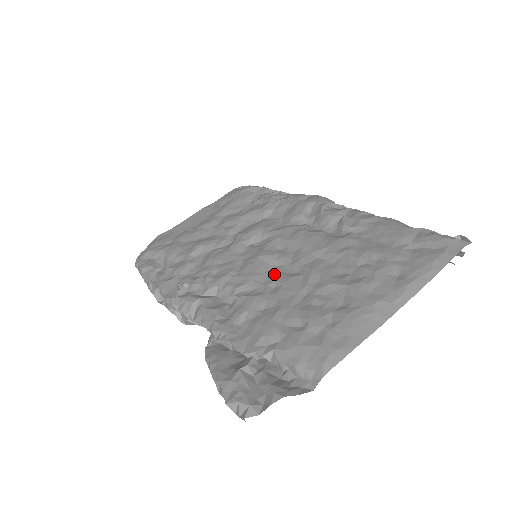
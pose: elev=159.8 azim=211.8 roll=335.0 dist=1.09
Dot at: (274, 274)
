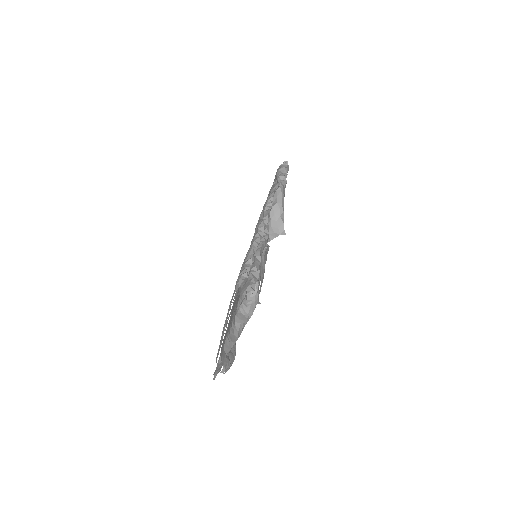
Dot at: occluded
